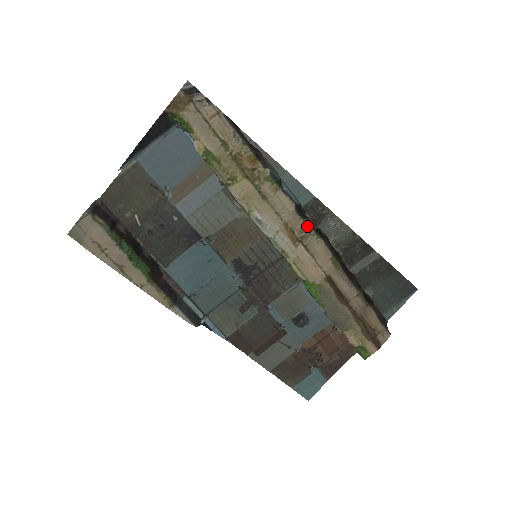
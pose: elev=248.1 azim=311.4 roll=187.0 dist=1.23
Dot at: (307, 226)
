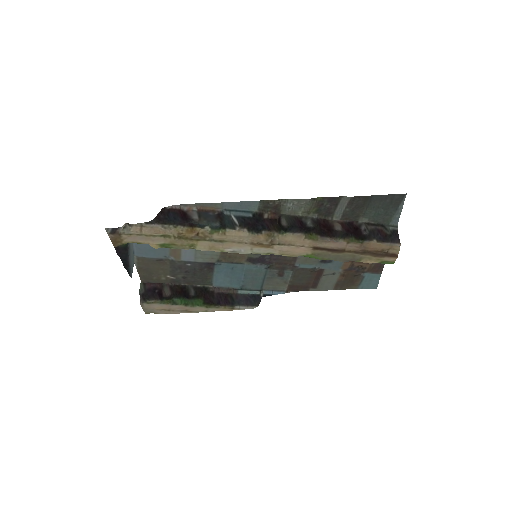
Dot at: (267, 235)
